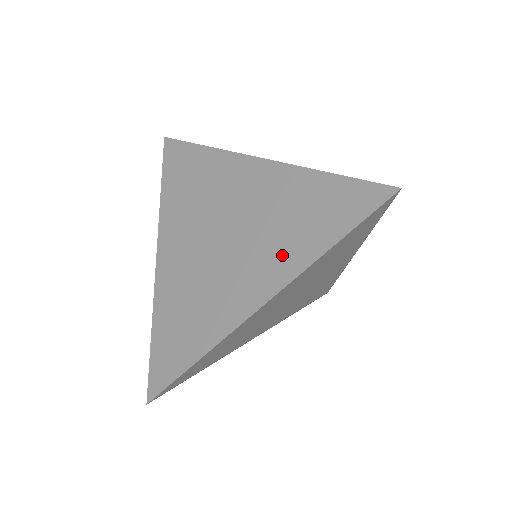
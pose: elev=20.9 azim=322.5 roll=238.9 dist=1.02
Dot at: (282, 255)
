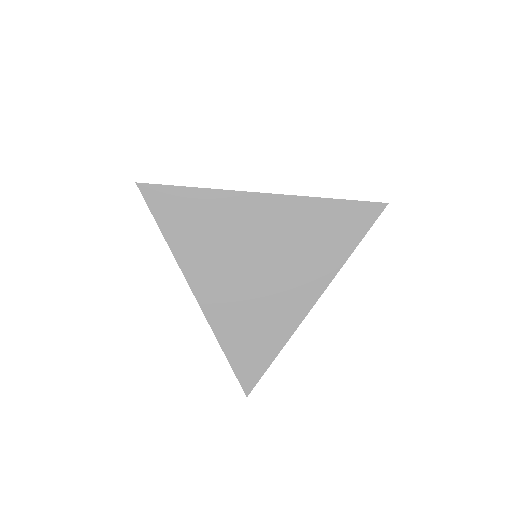
Dot at: (318, 265)
